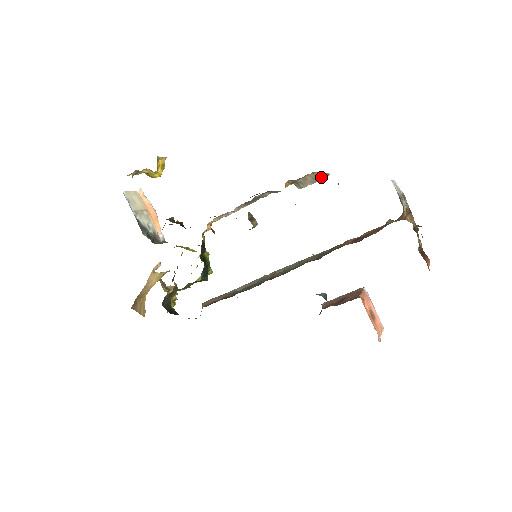
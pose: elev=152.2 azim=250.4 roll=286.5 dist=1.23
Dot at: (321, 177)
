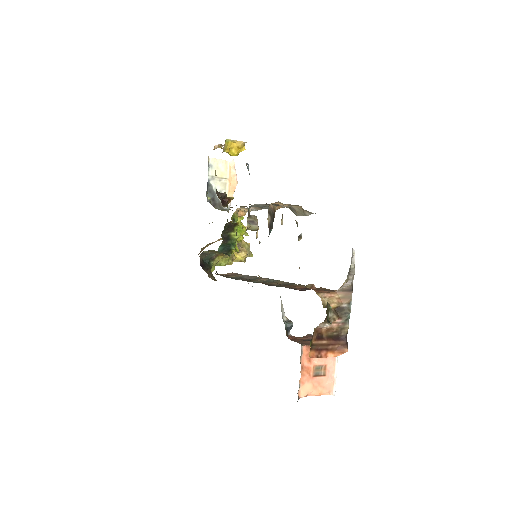
Dot at: (307, 212)
